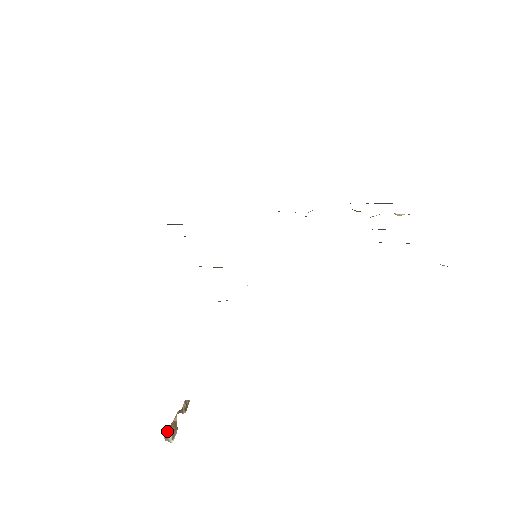
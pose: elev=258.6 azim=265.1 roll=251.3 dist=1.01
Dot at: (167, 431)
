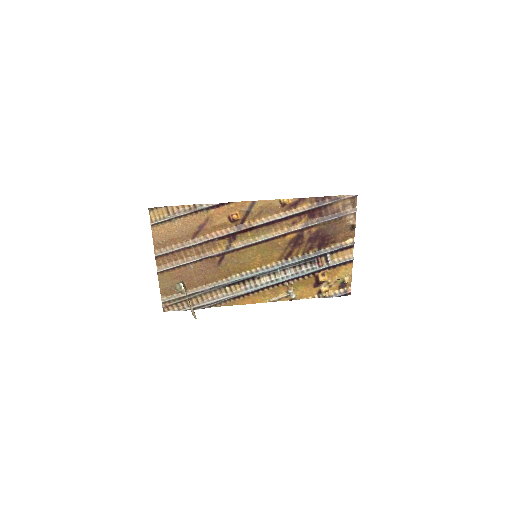
Dot at: occluded
